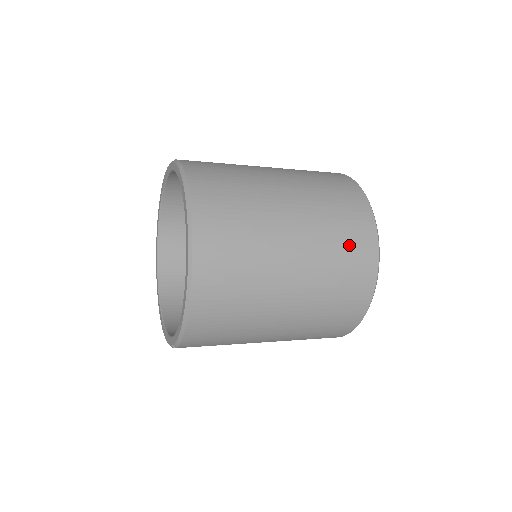
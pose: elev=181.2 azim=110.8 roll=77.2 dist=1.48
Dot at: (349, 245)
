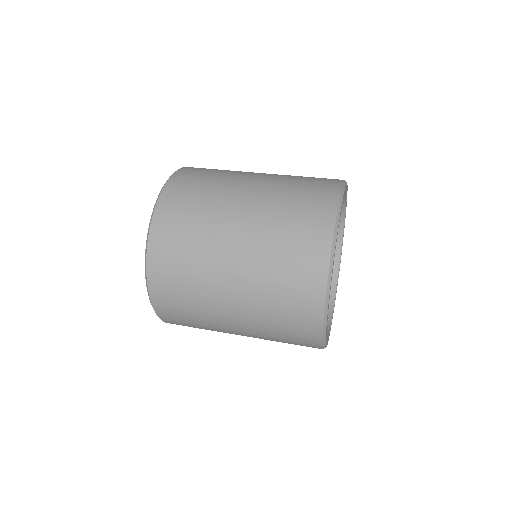
Dot at: (289, 324)
